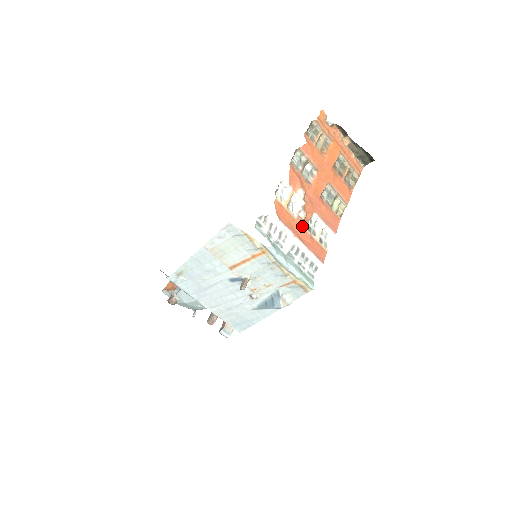
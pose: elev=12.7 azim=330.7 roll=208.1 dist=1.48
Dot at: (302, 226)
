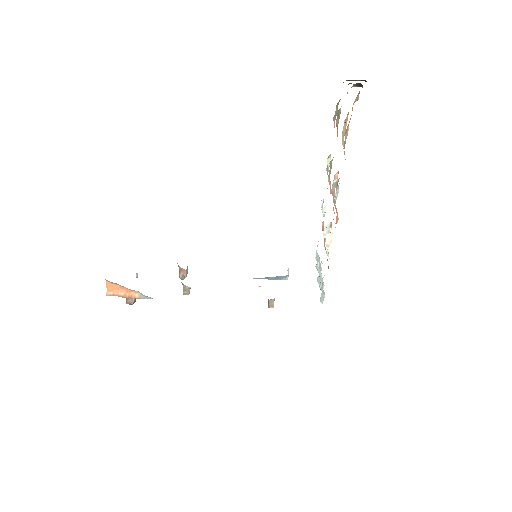
Dot at: occluded
